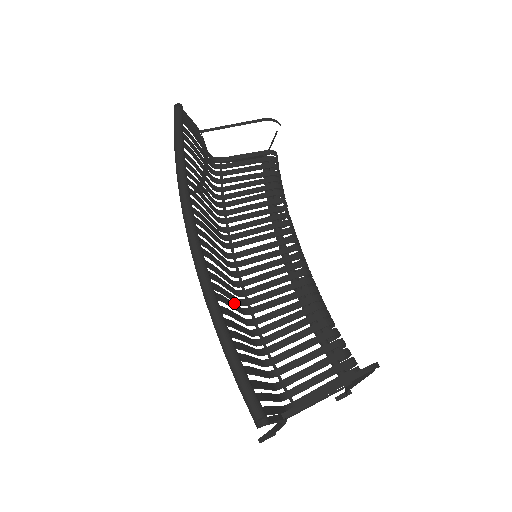
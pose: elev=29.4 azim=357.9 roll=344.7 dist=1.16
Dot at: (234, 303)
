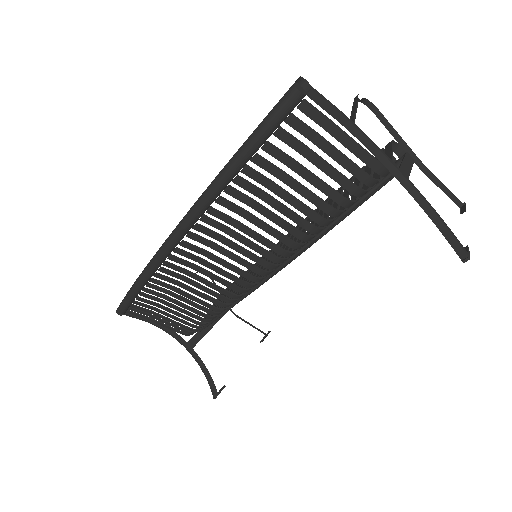
Dot at: (260, 242)
